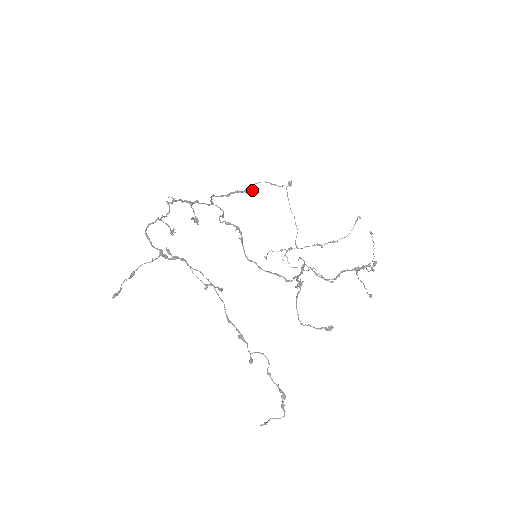
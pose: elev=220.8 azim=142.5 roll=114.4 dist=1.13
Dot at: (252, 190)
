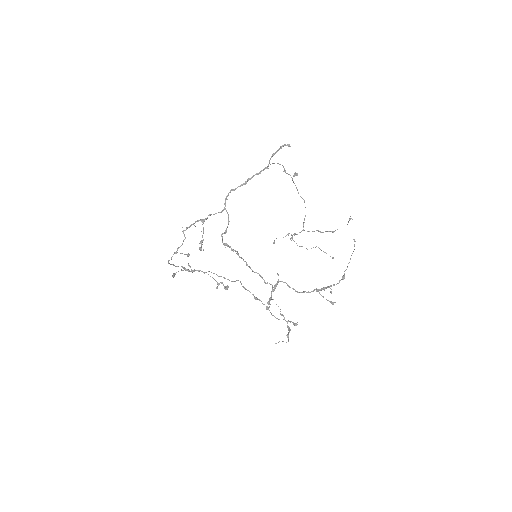
Dot at: (285, 145)
